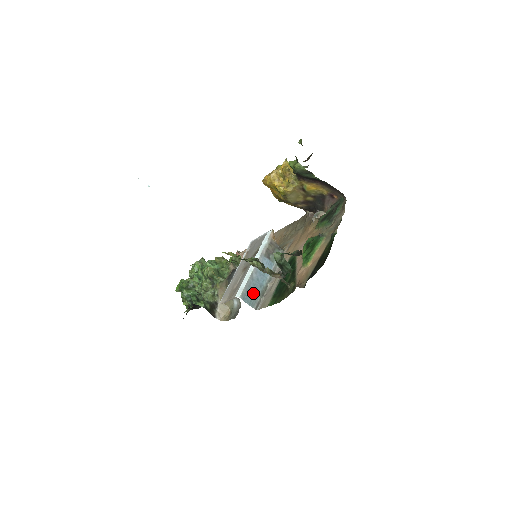
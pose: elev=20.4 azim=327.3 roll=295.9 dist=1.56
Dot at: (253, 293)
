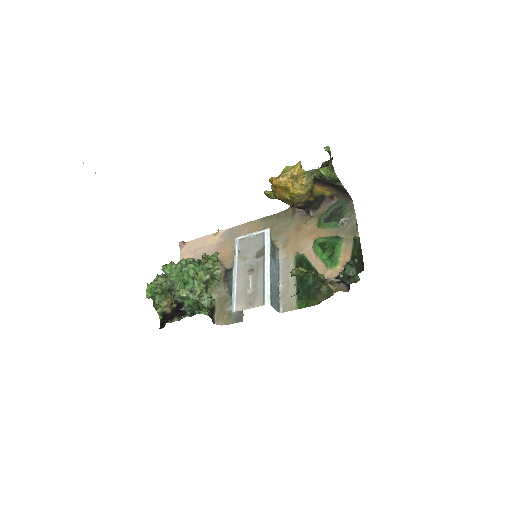
Dot at: (274, 297)
